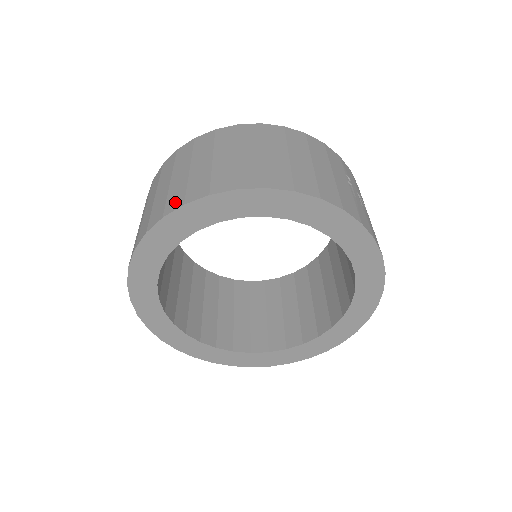
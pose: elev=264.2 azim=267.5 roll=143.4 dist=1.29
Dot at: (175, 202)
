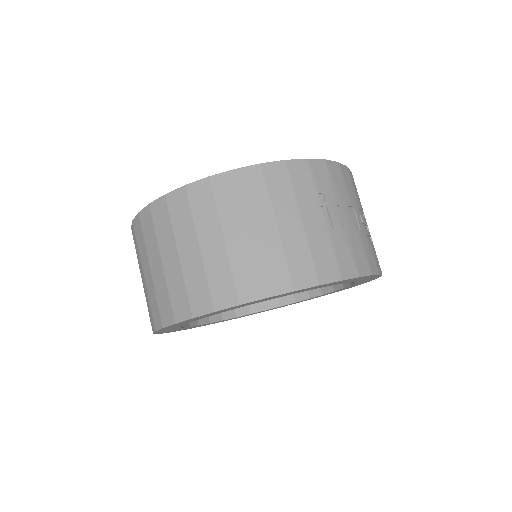
Dot at: (166, 313)
